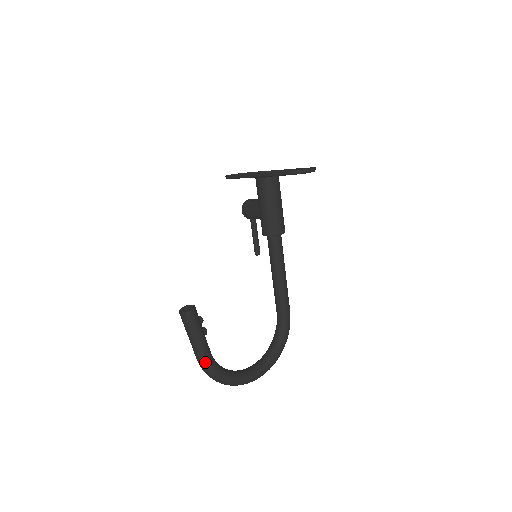
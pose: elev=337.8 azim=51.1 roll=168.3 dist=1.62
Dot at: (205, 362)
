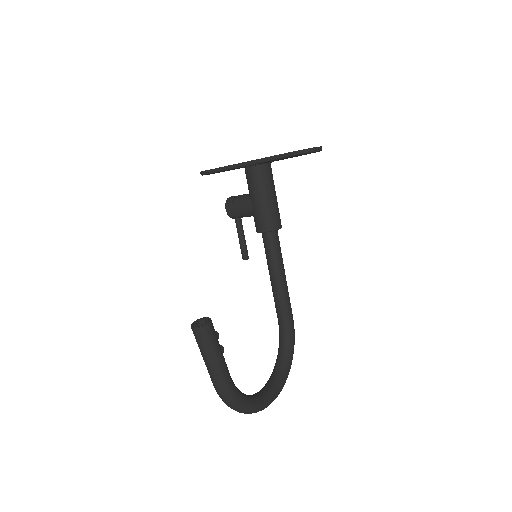
Dot at: (227, 387)
